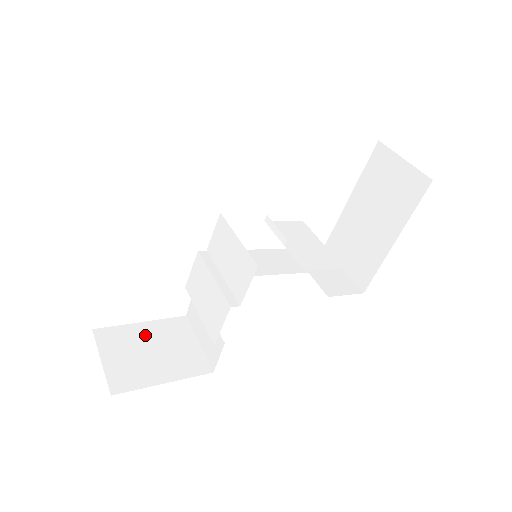
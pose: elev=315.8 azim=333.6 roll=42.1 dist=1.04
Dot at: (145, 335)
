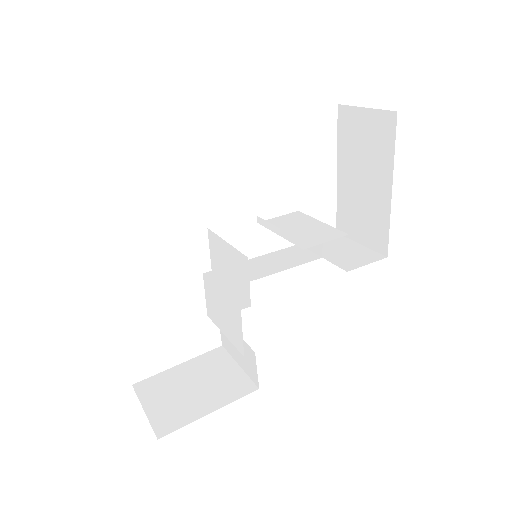
Dot at: (184, 375)
